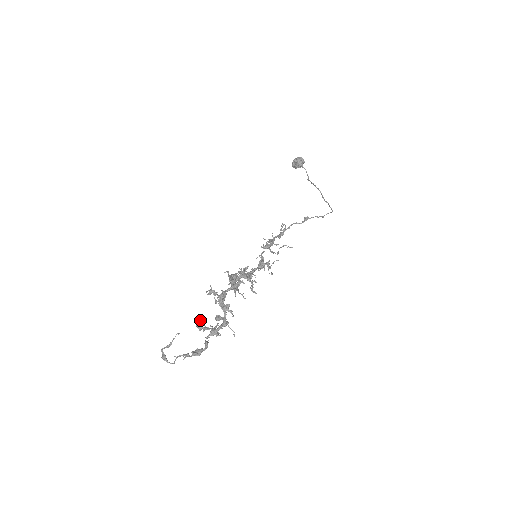
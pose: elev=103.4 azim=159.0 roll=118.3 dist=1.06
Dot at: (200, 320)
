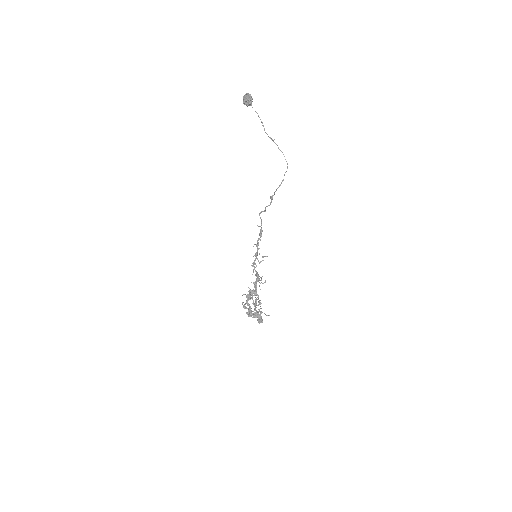
Dot at: occluded
